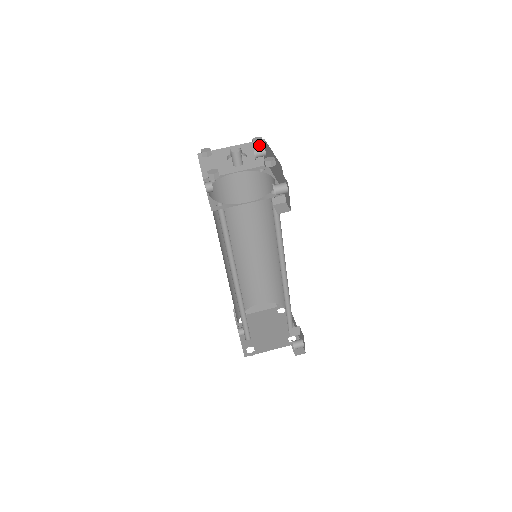
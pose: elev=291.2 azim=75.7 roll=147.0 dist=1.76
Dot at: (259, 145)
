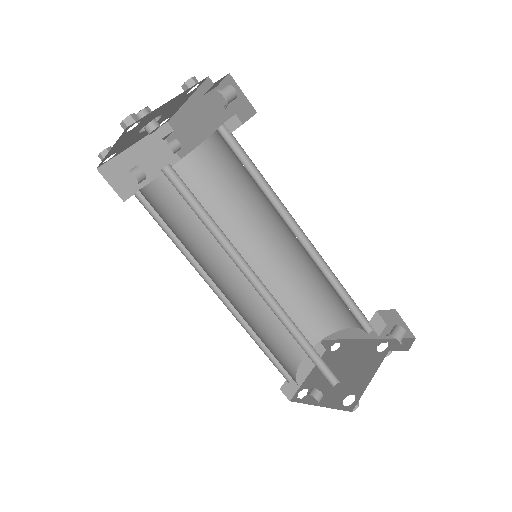
Dot at: (165, 119)
